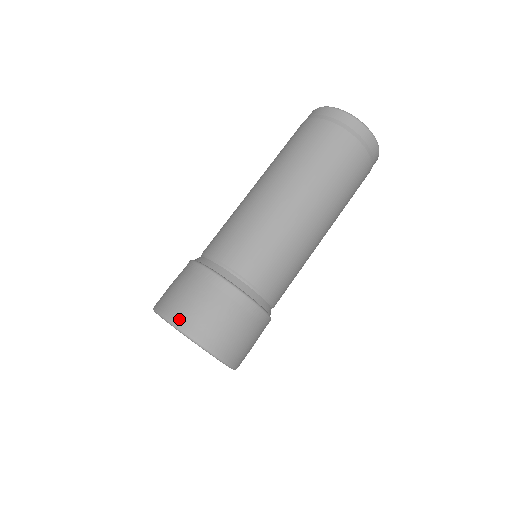
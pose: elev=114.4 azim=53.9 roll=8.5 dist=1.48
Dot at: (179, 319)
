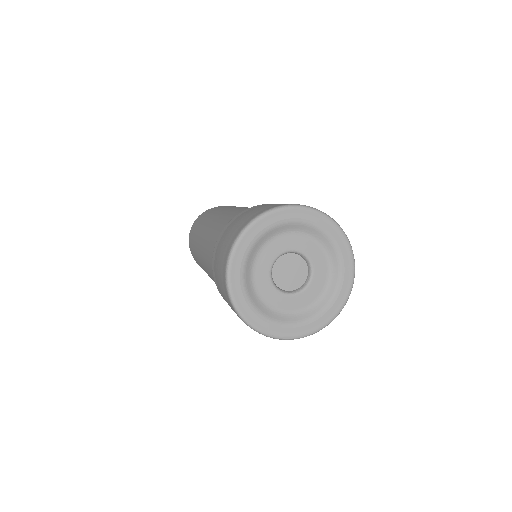
Dot at: (277, 205)
